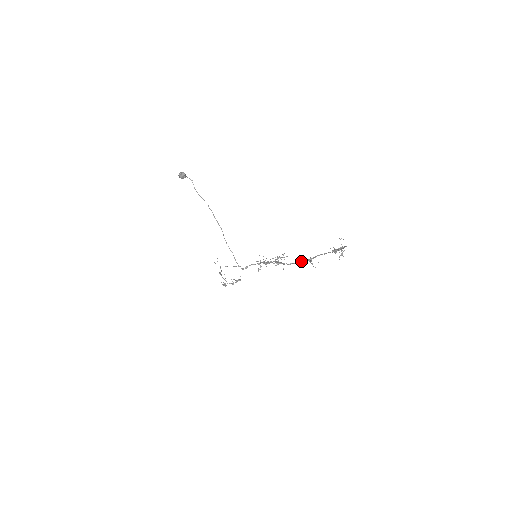
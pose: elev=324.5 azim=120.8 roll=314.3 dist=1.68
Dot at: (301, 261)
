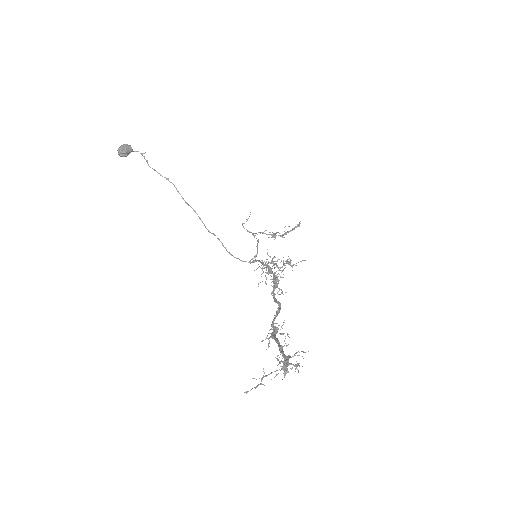
Dot at: occluded
